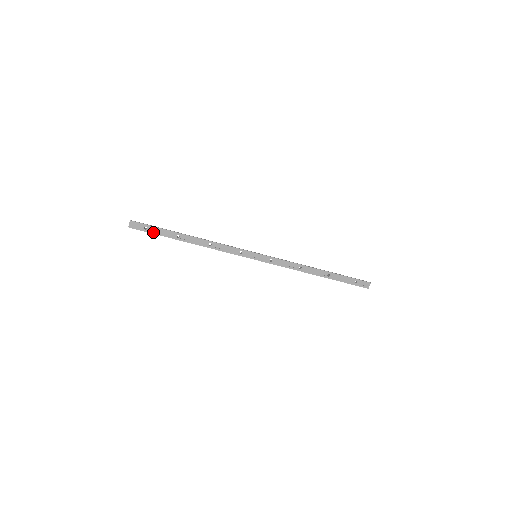
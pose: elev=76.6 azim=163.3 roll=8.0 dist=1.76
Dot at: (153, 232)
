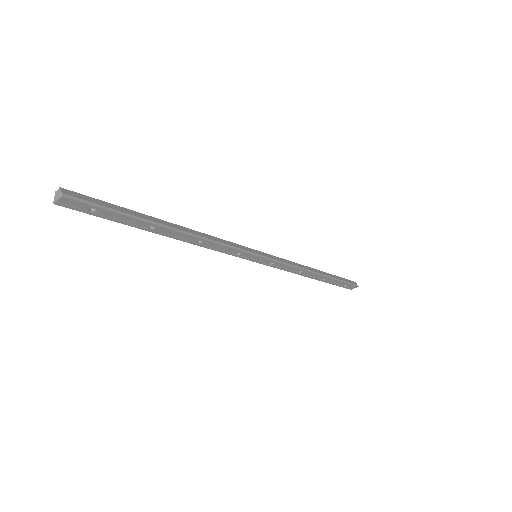
Dot at: (106, 217)
